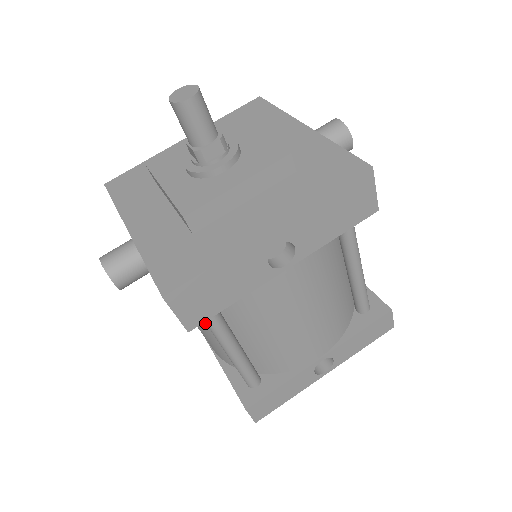
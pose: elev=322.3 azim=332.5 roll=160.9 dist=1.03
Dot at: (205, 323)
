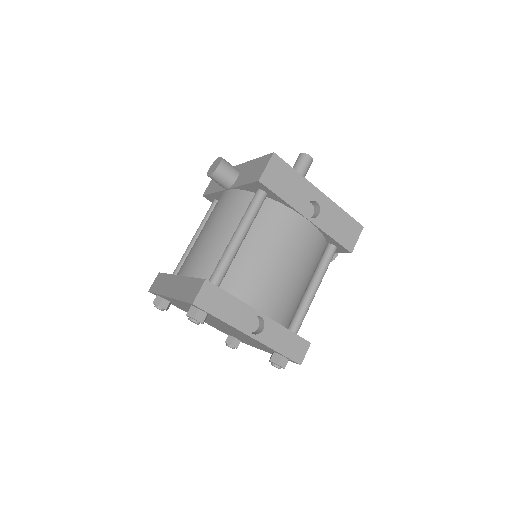
Dot at: (229, 225)
